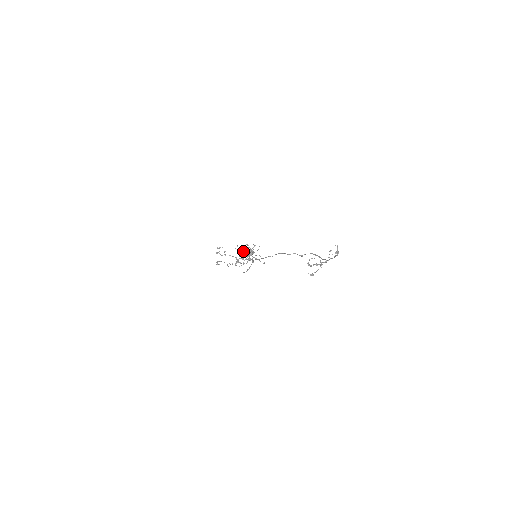
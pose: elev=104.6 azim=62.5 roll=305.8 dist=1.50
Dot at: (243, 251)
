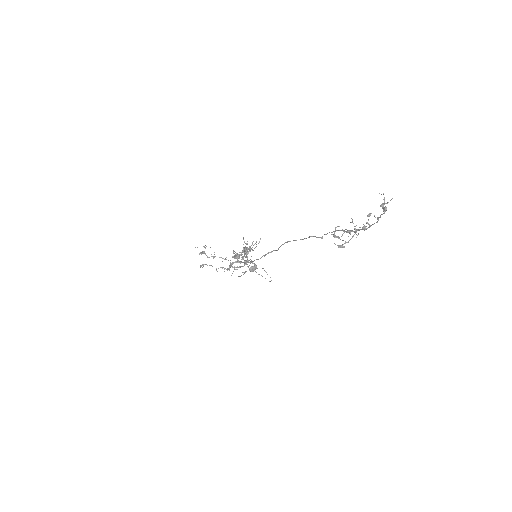
Dot at: (239, 254)
